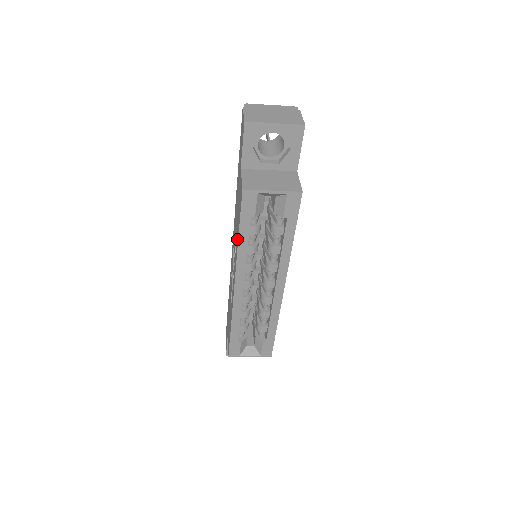
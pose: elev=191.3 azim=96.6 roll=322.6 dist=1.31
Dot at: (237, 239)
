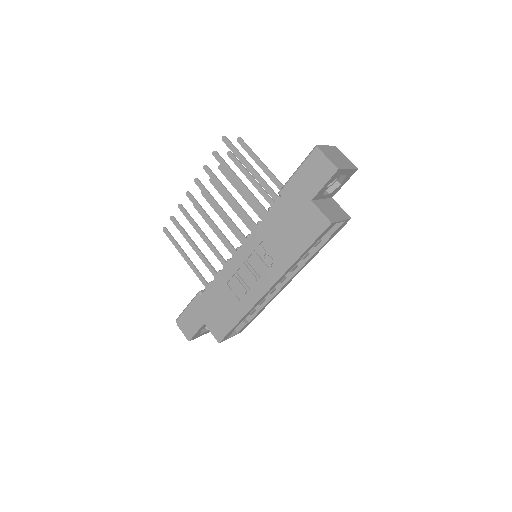
Dot at: (293, 255)
